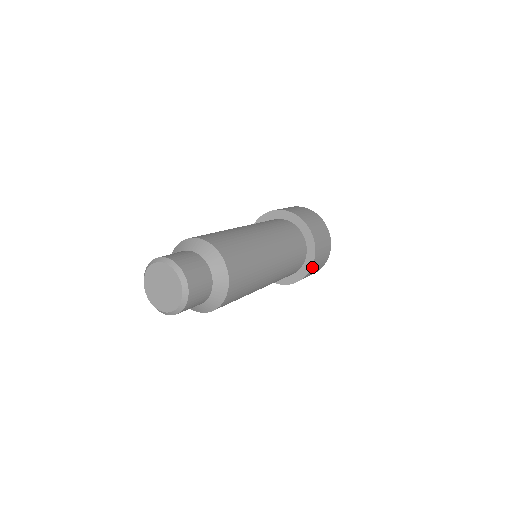
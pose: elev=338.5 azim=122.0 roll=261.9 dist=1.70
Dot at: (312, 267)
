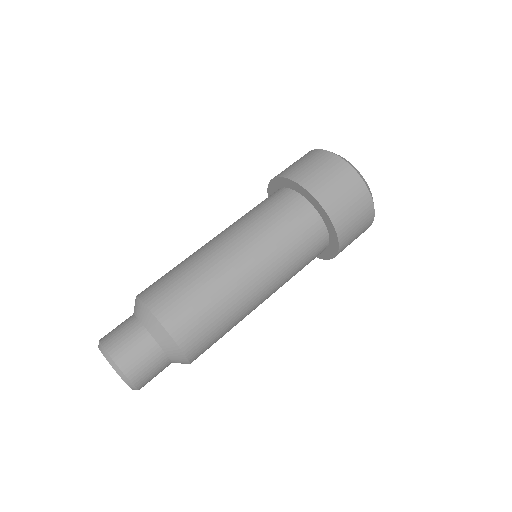
Dot at: (339, 252)
